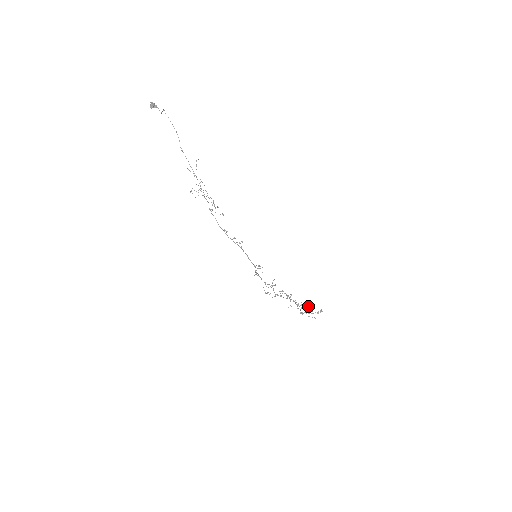
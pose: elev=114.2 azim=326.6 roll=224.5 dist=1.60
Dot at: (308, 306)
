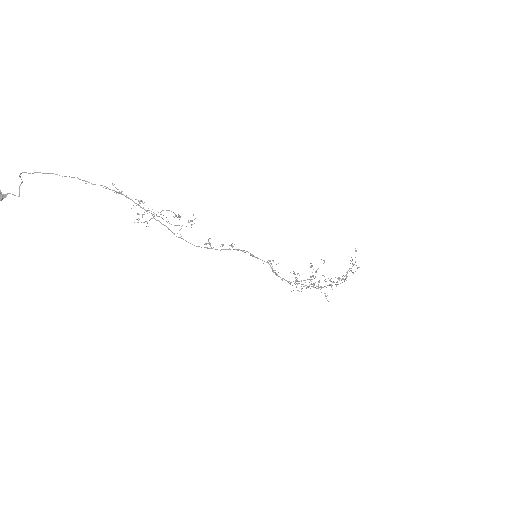
Dot at: (338, 278)
